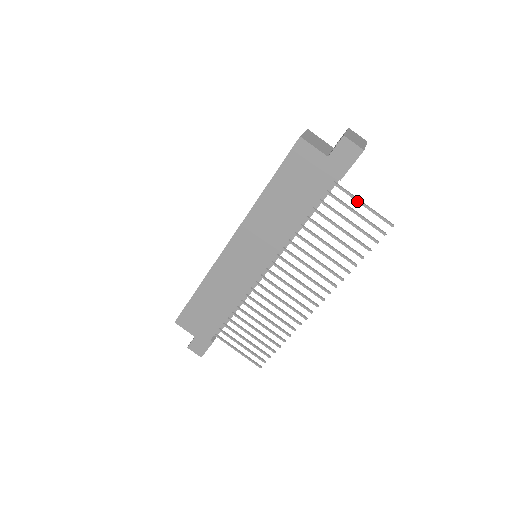
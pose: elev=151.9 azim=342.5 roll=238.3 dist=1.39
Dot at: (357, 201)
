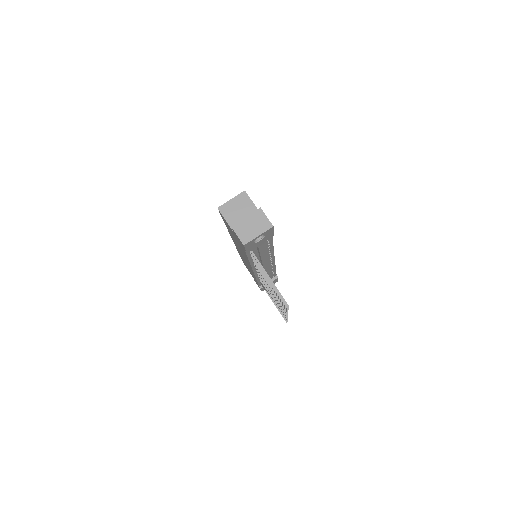
Dot at: (264, 272)
